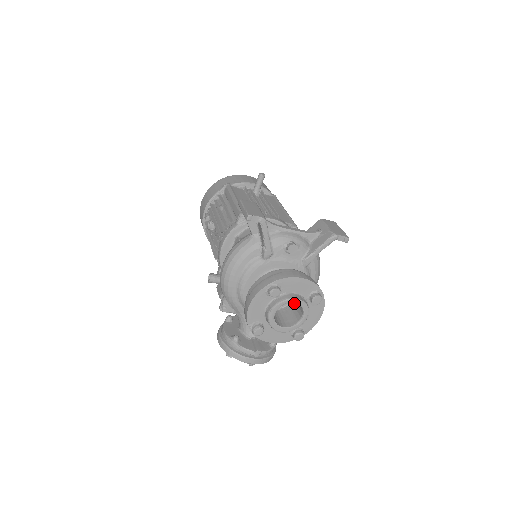
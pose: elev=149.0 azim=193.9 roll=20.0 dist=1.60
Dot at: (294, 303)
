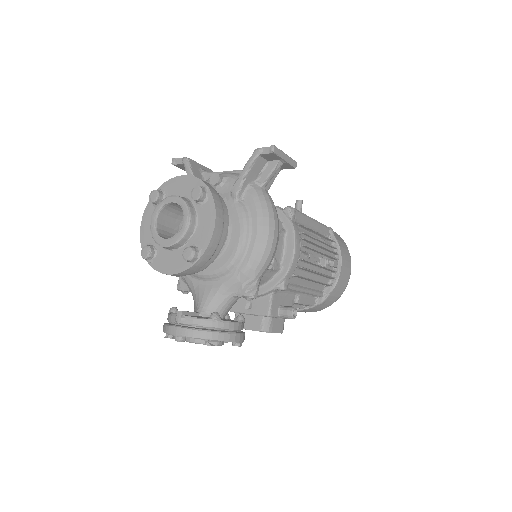
Dot at: (171, 202)
